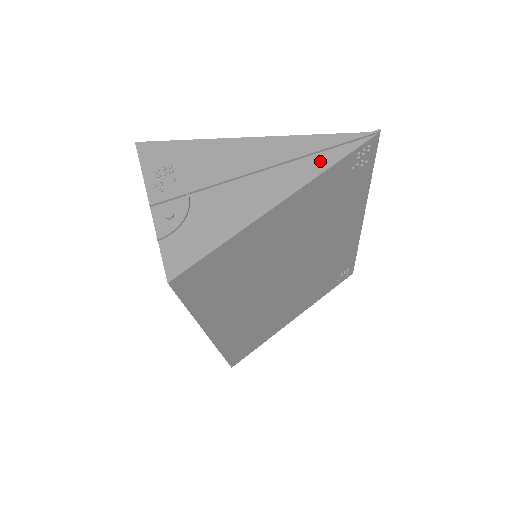
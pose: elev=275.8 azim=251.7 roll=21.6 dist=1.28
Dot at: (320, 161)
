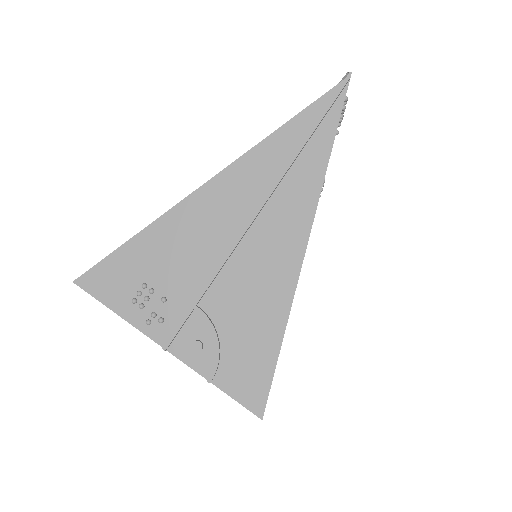
Dot at: (311, 162)
